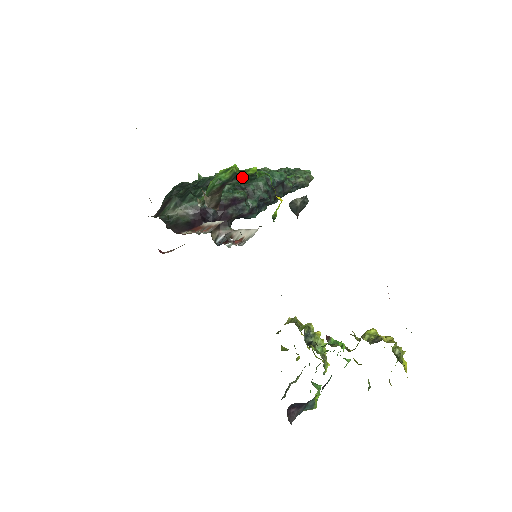
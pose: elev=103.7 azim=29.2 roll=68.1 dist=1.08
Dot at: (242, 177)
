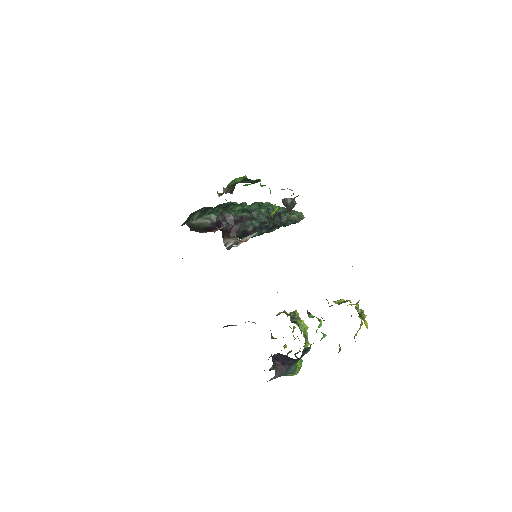
Dot at: (250, 180)
